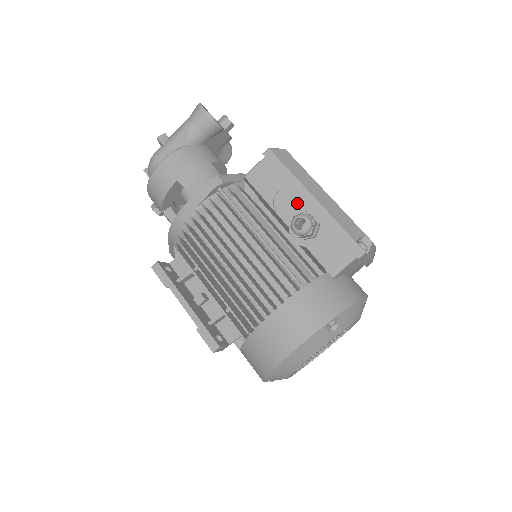
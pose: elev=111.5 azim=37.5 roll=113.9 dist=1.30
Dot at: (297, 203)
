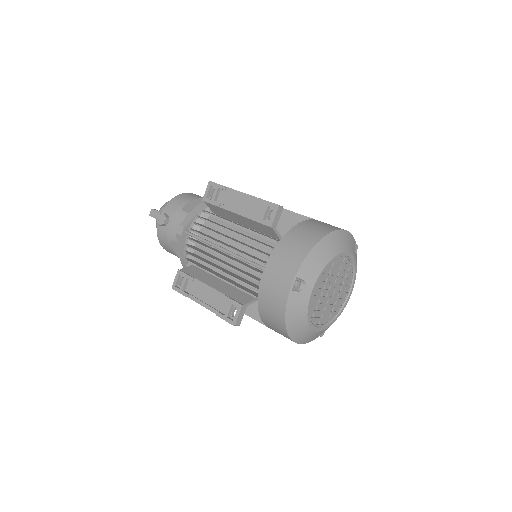
Dot at: occluded
